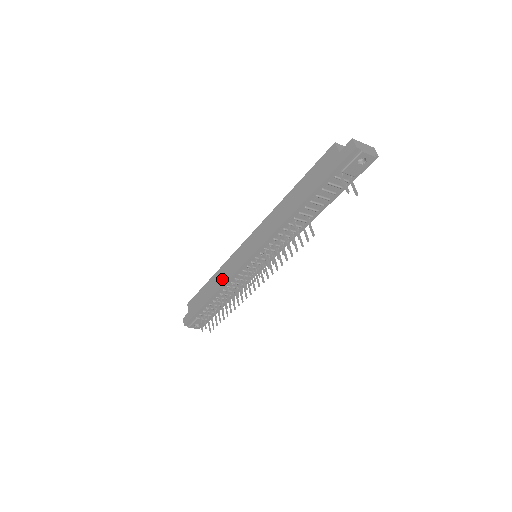
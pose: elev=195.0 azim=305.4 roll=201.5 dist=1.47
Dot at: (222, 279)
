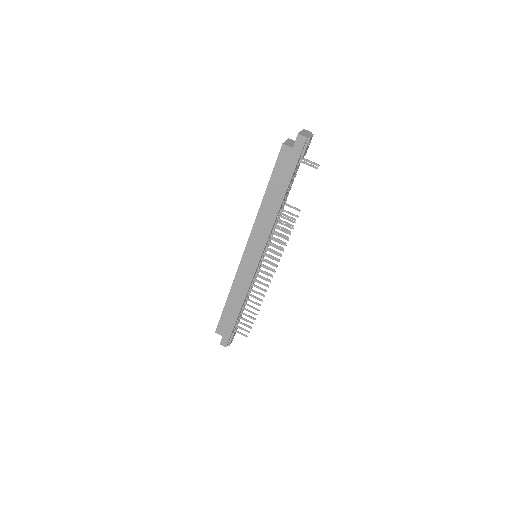
Dot at: (242, 291)
